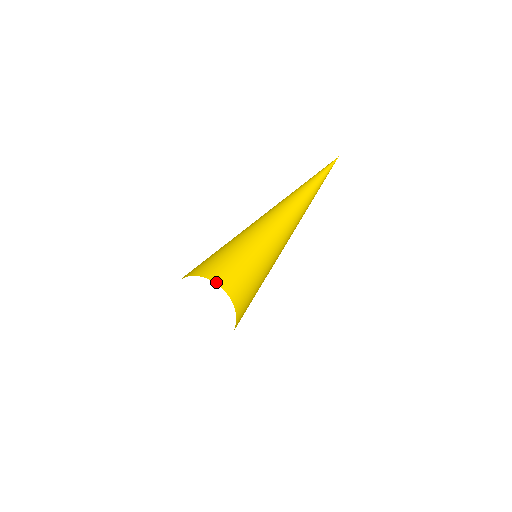
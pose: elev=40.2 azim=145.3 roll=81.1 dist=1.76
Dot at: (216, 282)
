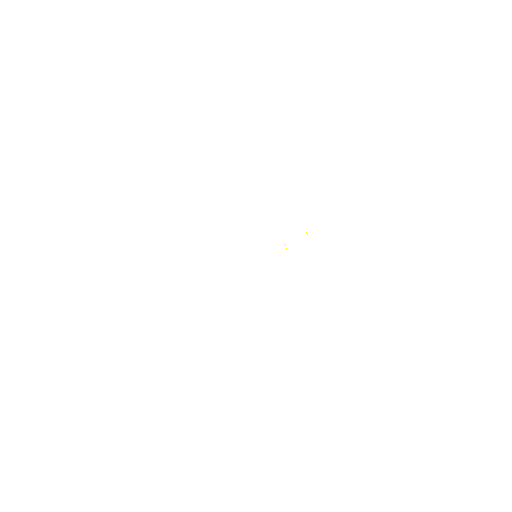
Dot at: occluded
